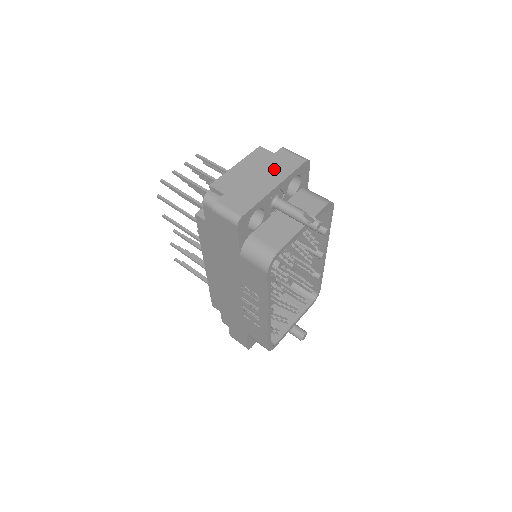
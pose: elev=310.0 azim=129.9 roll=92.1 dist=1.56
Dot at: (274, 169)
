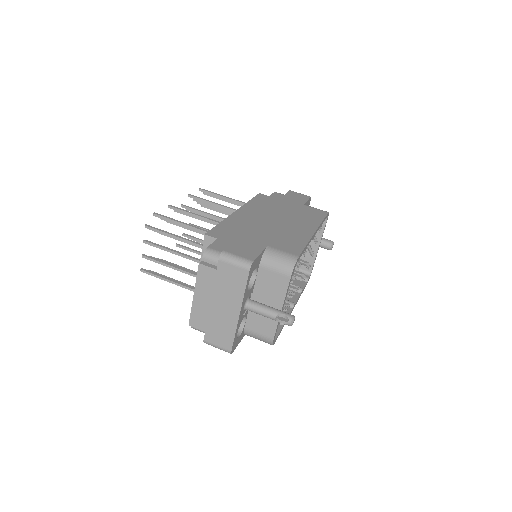
Dot at: (227, 292)
